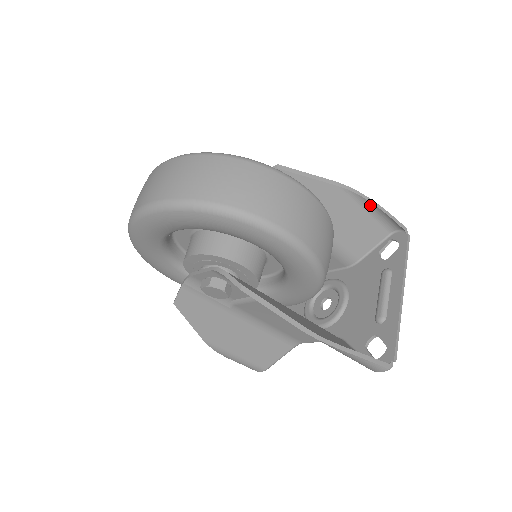
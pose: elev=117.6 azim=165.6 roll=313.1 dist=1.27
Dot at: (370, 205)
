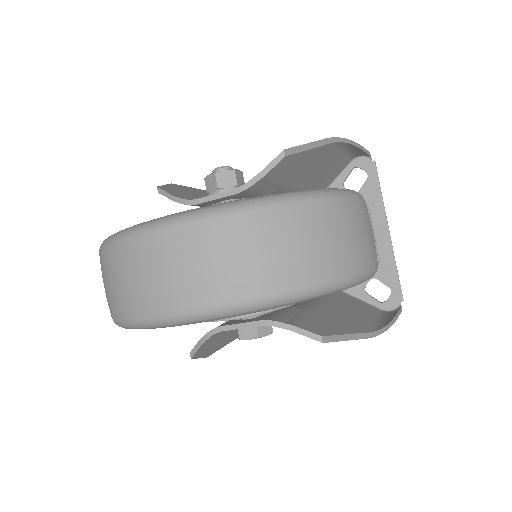
Dot at: (350, 147)
